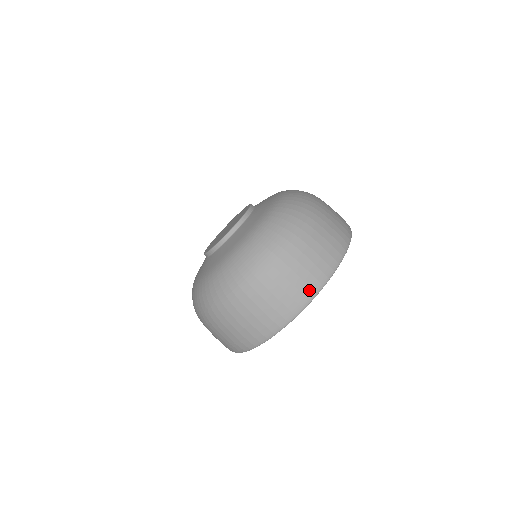
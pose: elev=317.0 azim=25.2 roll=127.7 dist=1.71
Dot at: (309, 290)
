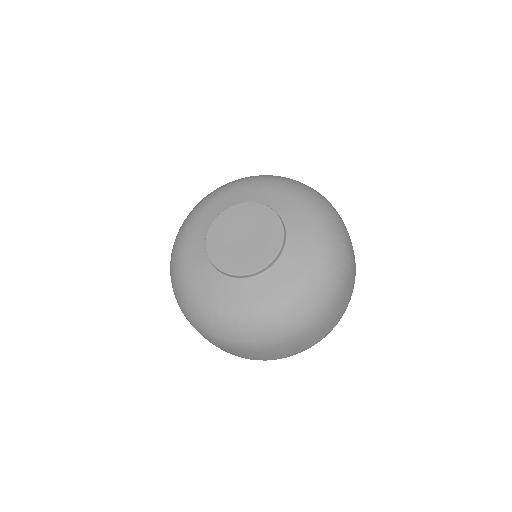
Dot at: (335, 324)
